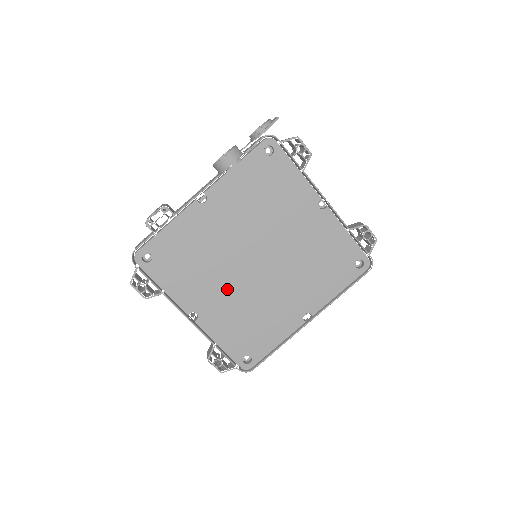
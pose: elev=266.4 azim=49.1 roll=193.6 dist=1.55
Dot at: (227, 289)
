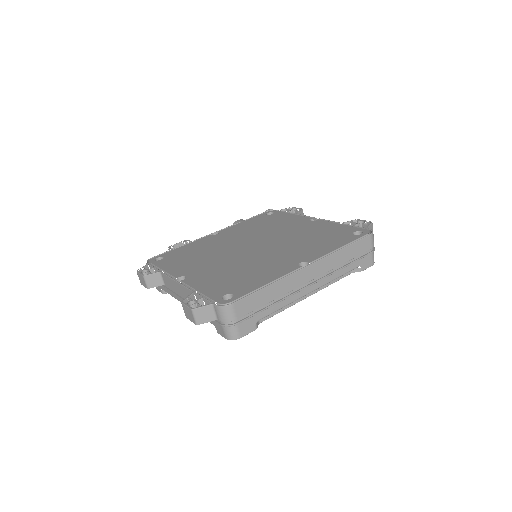
Dot at: (220, 262)
